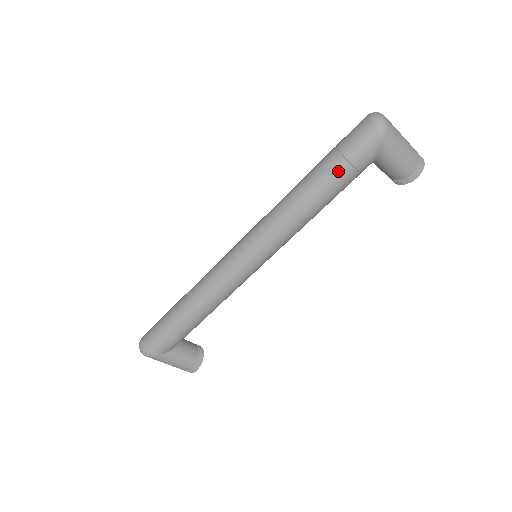
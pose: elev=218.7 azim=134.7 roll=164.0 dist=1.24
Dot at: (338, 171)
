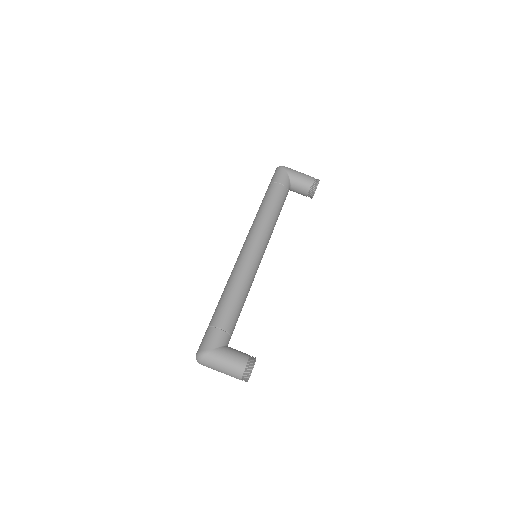
Dot at: (273, 188)
